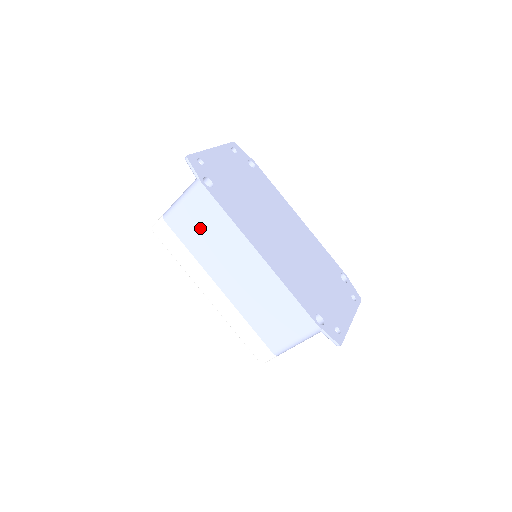
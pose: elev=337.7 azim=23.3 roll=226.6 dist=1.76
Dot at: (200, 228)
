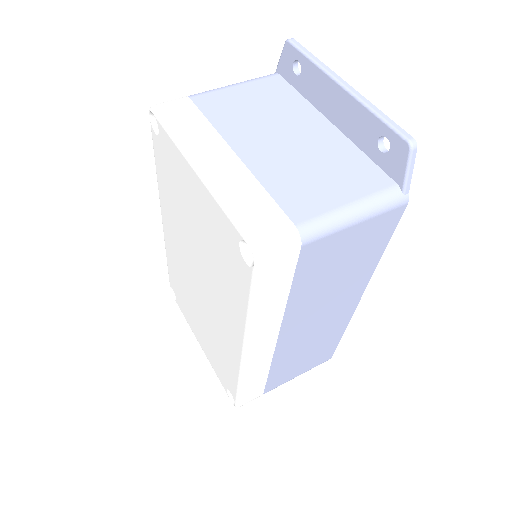
Dot at: (338, 265)
